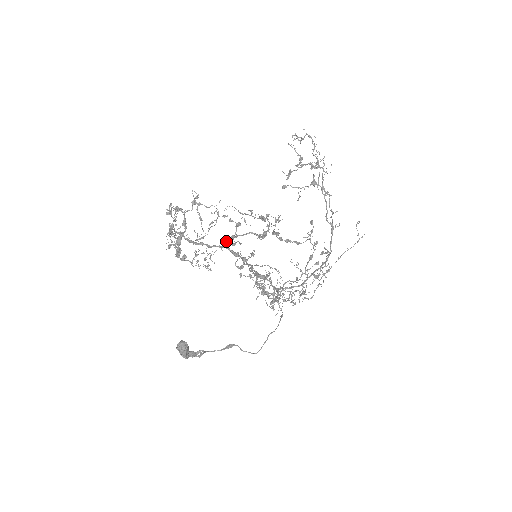
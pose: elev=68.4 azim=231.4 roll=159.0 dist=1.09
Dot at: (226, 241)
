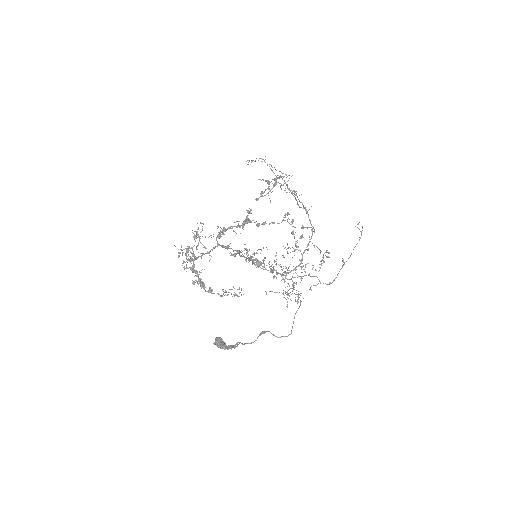
Dot at: (216, 240)
